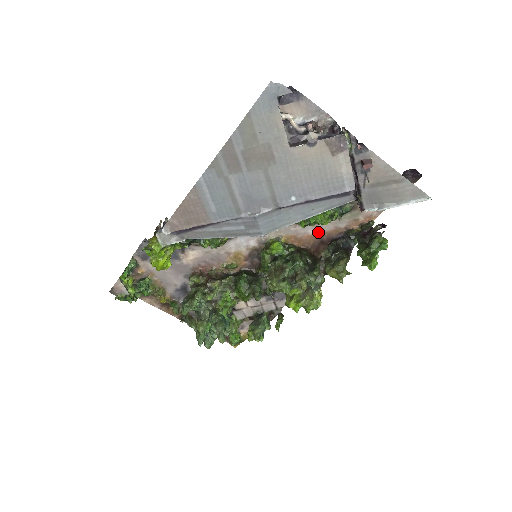
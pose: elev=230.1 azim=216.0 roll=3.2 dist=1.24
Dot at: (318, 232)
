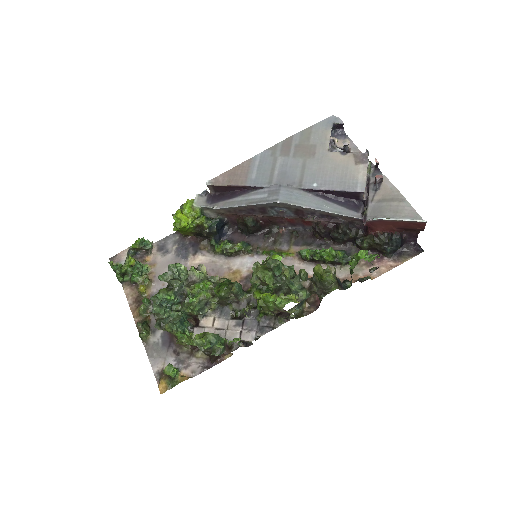
Dot at: occluded
